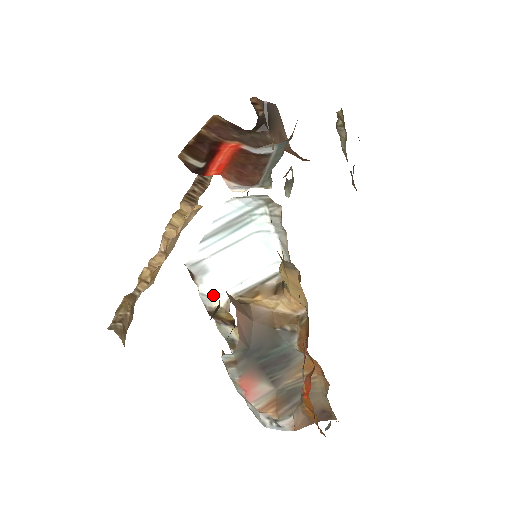
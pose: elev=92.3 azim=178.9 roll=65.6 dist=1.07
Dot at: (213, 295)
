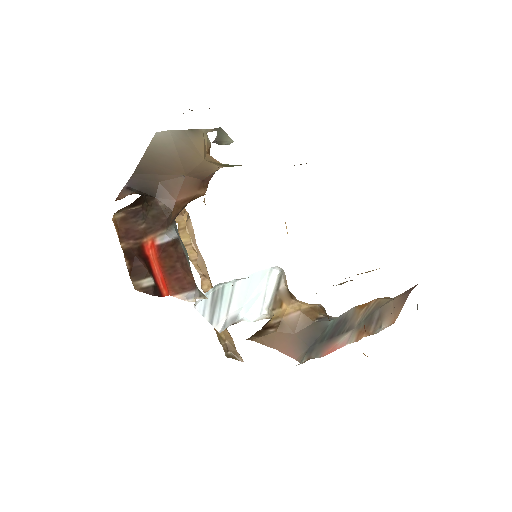
Dot at: (256, 319)
